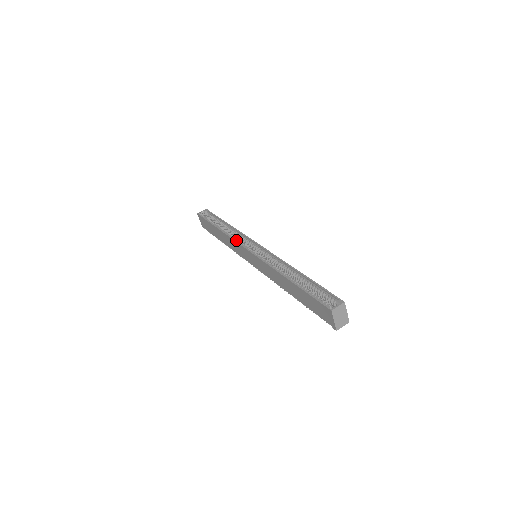
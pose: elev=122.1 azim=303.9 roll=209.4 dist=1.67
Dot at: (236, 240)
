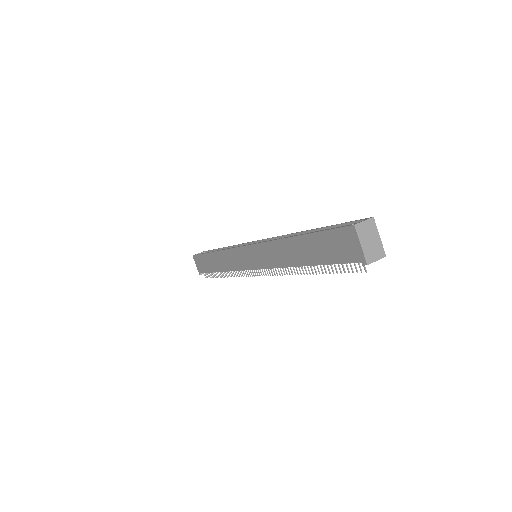
Dot at: occluded
